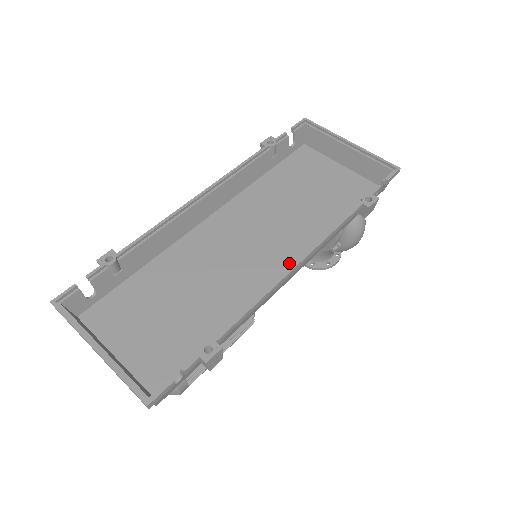
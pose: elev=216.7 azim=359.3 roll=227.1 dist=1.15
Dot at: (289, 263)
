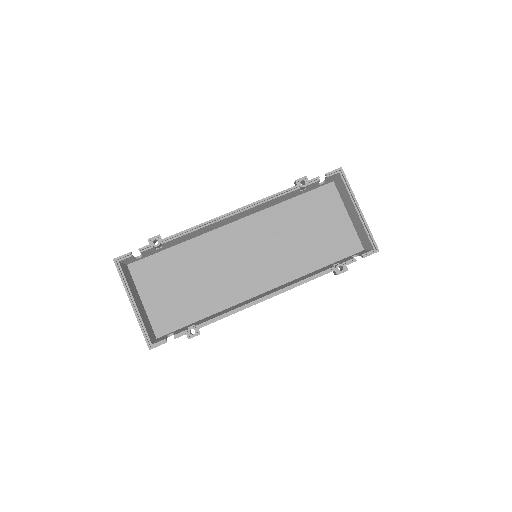
Dot at: (269, 284)
